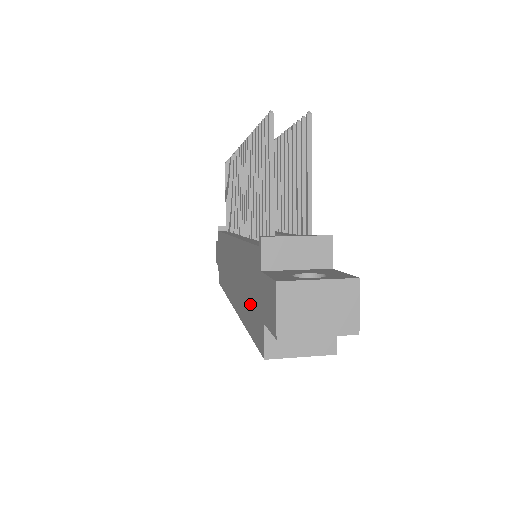
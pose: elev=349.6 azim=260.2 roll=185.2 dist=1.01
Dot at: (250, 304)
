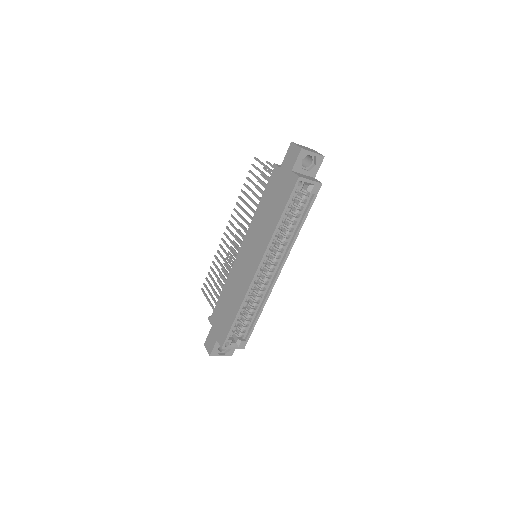
Dot at: (277, 201)
